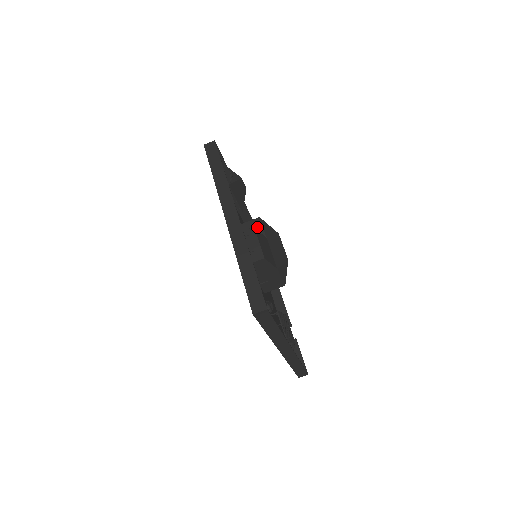
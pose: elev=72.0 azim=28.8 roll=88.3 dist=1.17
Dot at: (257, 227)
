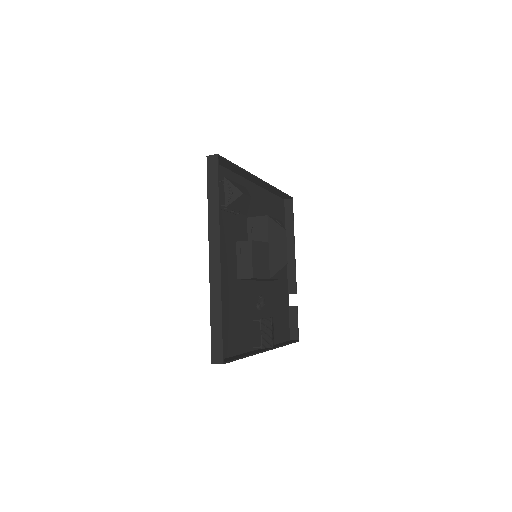
Dot at: (263, 226)
